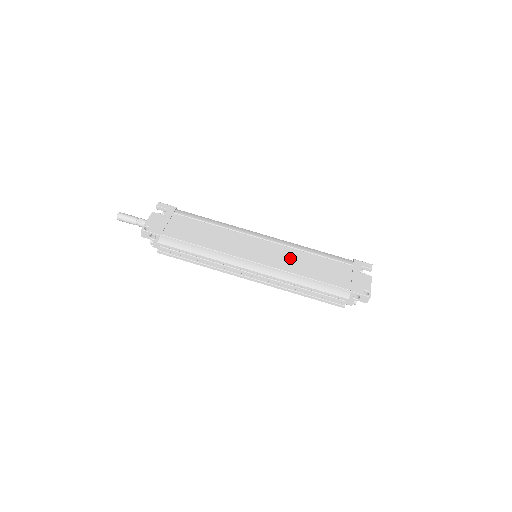
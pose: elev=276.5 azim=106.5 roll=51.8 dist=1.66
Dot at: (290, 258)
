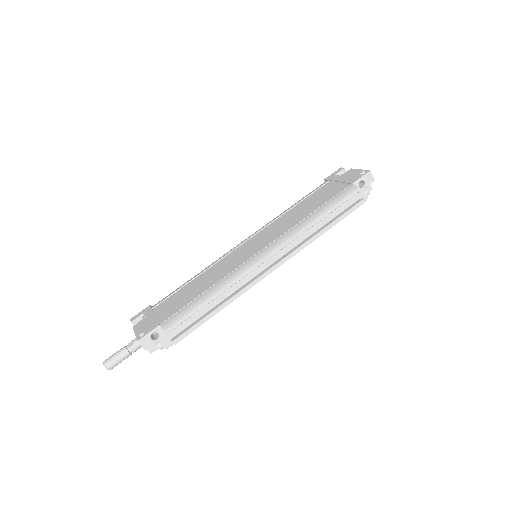
Dot at: (281, 224)
